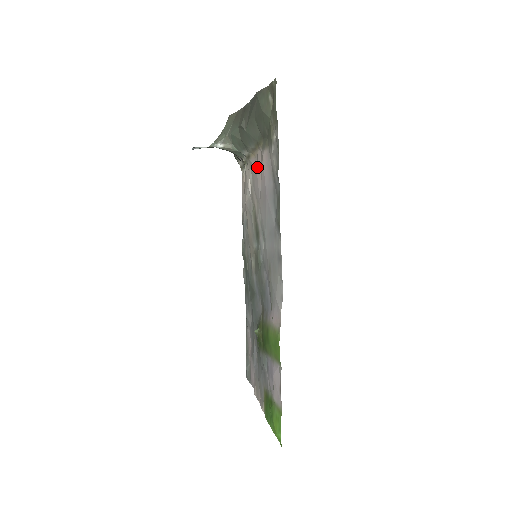
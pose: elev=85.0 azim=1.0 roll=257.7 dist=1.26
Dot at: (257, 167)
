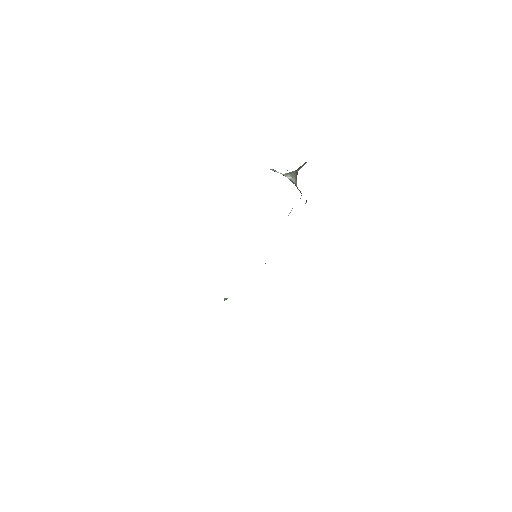
Dot at: occluded
